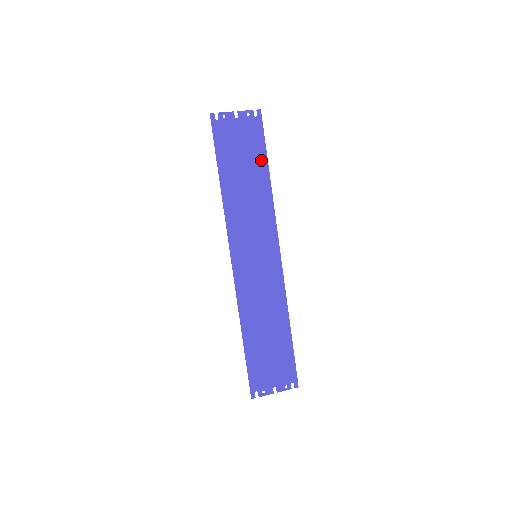
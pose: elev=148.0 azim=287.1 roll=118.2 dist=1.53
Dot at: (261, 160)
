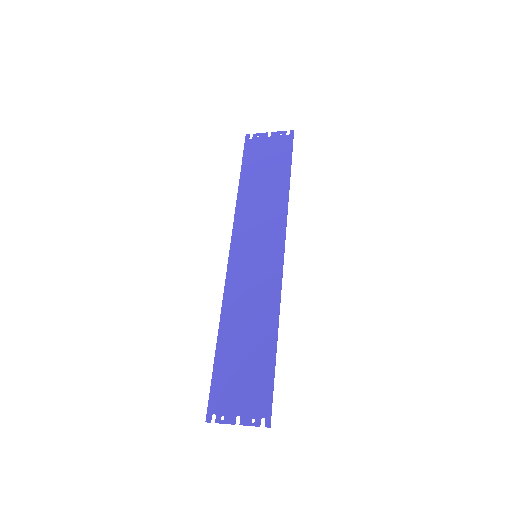
Dot at: (284, 169)
